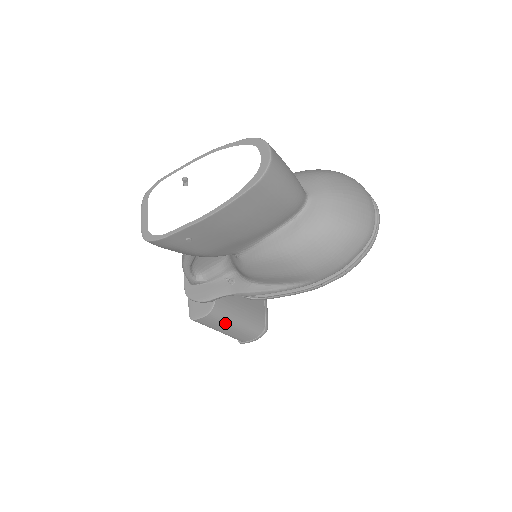
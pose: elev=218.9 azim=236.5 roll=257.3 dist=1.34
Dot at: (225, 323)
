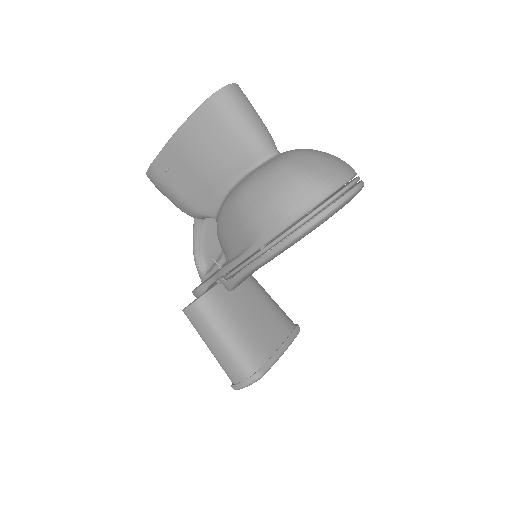
Dot at: (210, 329)
